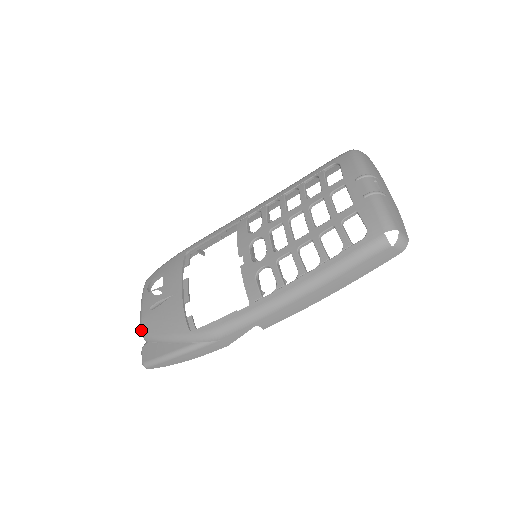
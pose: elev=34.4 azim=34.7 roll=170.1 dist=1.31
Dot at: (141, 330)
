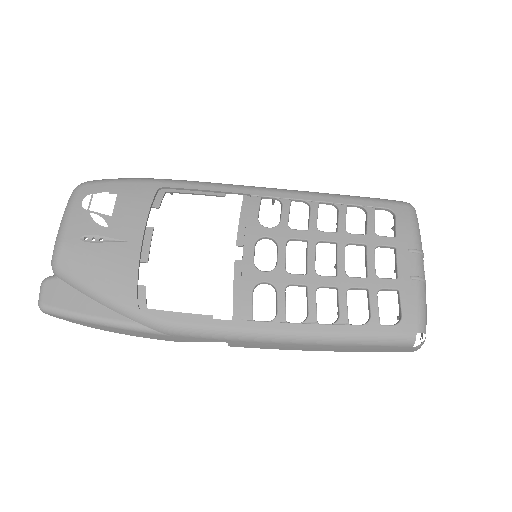
Dot at: (55, 258)
